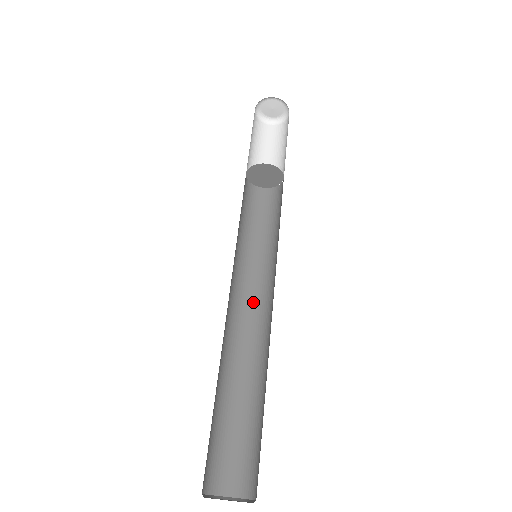
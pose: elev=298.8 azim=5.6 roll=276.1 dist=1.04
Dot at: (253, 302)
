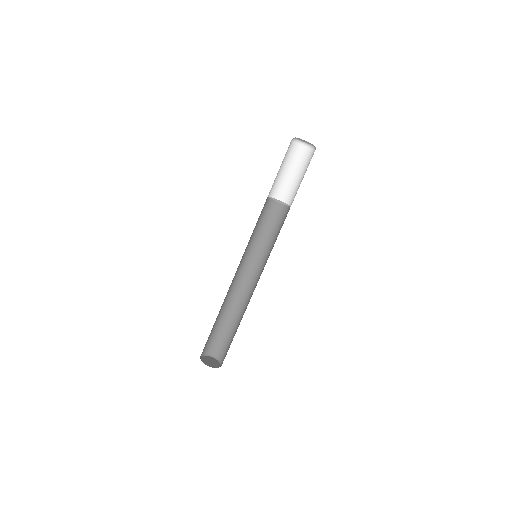
Dot at: (240, 272)
